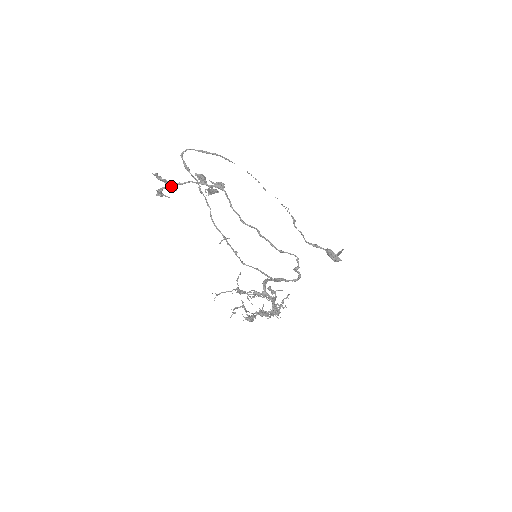
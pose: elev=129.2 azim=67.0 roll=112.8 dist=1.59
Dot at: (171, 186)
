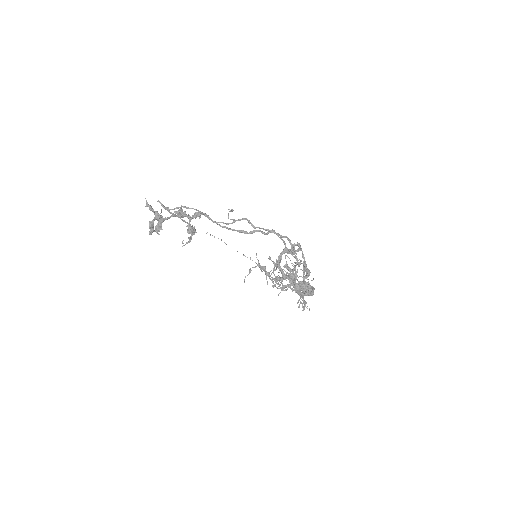
Dot at: (158, 226)
